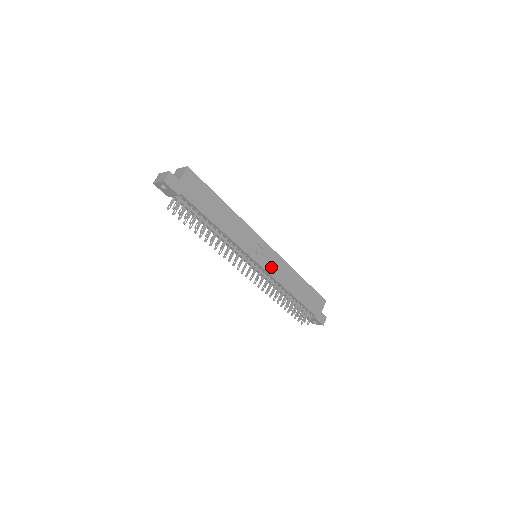
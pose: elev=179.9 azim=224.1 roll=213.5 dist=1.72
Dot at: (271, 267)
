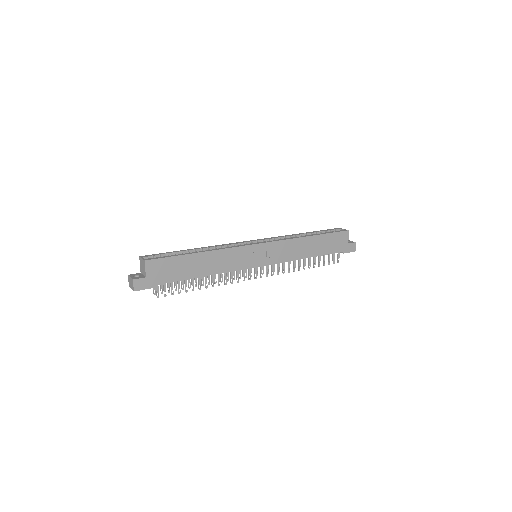
Dot at: (275, 257)
